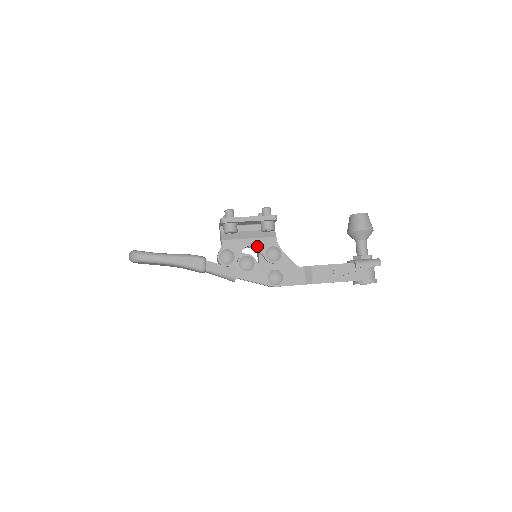
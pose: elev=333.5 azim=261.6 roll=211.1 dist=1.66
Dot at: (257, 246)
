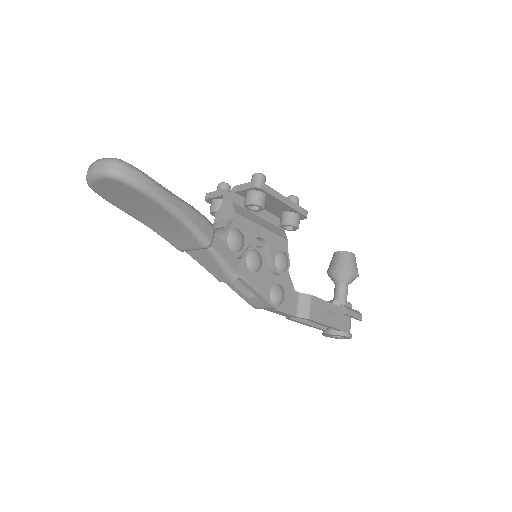
Dot at: (269, 242)
